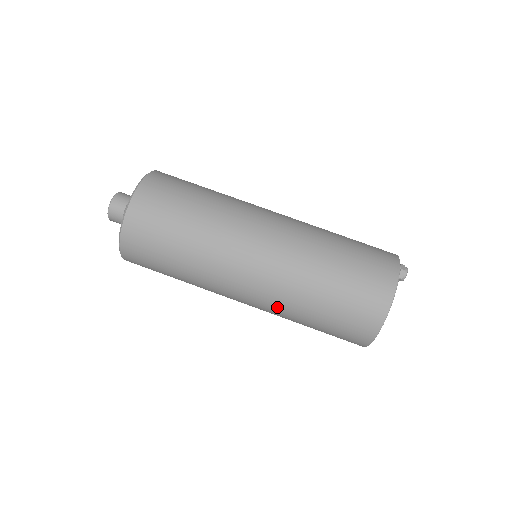
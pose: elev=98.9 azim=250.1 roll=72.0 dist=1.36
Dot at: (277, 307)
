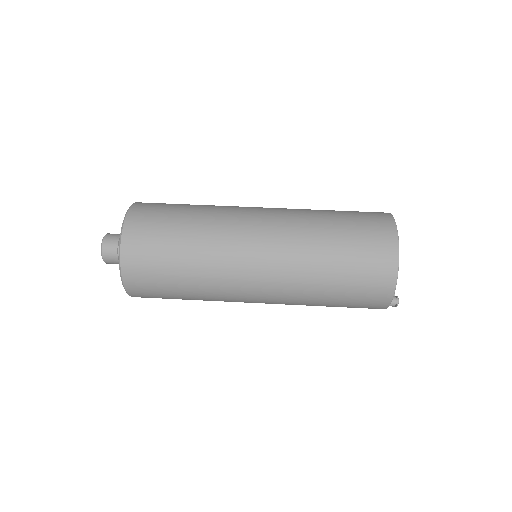
Dot at: (295, 249)
